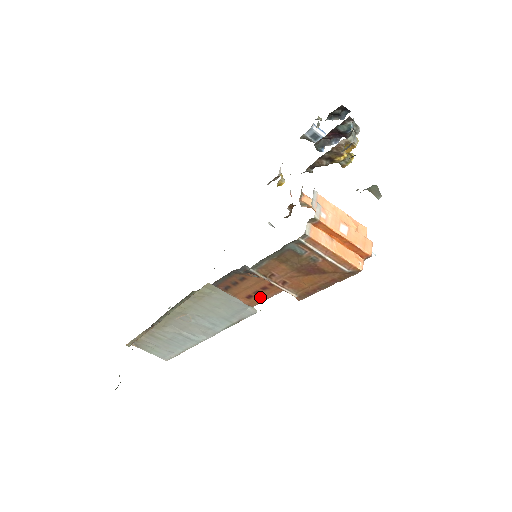
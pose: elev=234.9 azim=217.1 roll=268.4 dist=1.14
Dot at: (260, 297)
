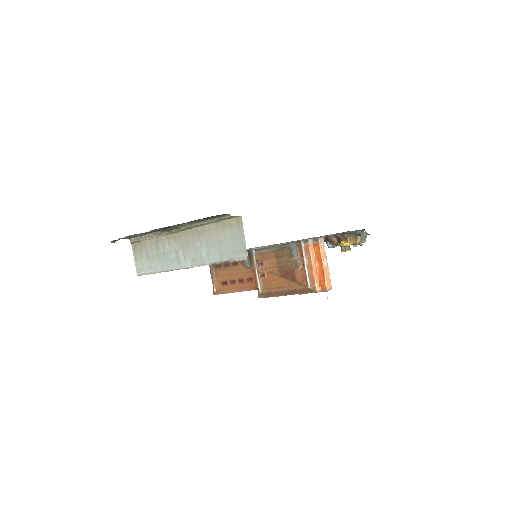
Dot at: (231, 288)
